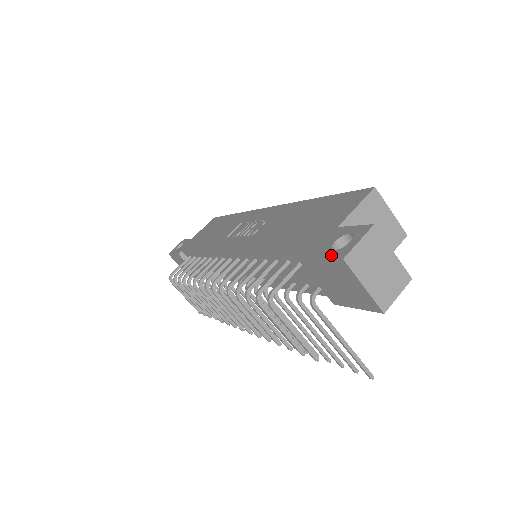
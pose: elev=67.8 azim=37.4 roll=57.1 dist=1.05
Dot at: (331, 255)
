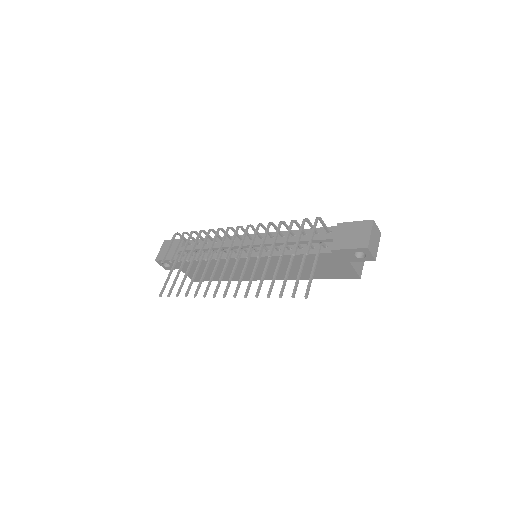
Dot at: (364, 222)
